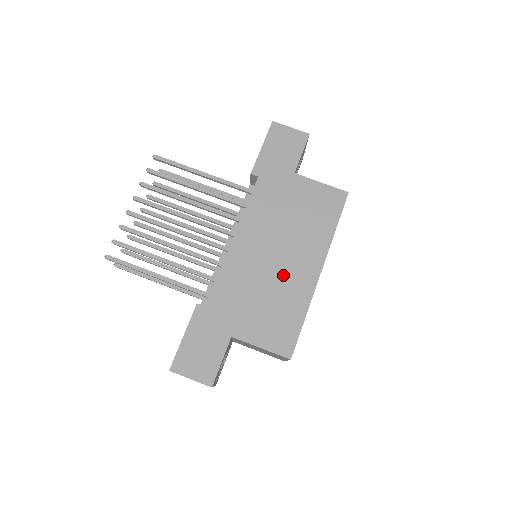
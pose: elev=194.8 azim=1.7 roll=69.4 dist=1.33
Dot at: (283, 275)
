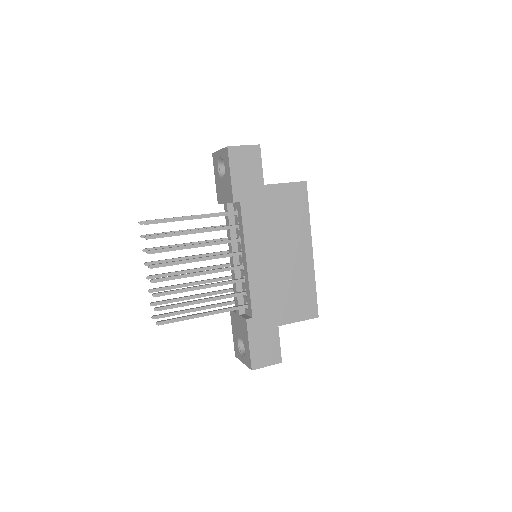
Dot at: (291, 267)
